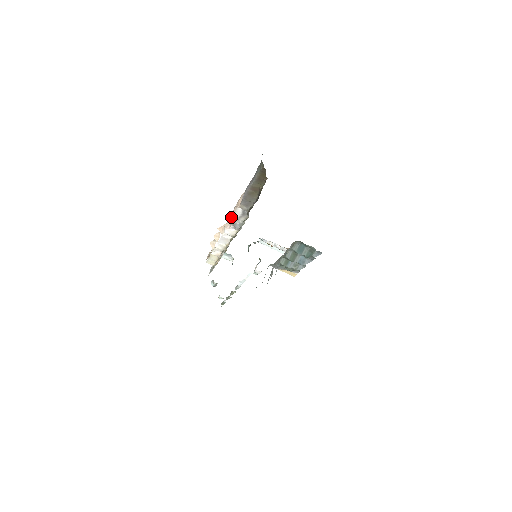
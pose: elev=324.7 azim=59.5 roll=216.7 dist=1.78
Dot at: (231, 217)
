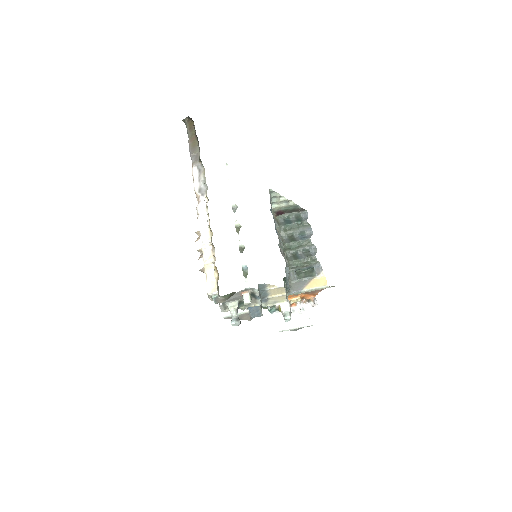
Dot at: occluded
